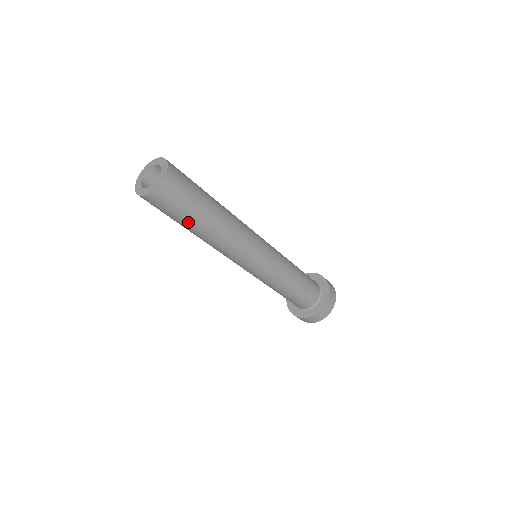
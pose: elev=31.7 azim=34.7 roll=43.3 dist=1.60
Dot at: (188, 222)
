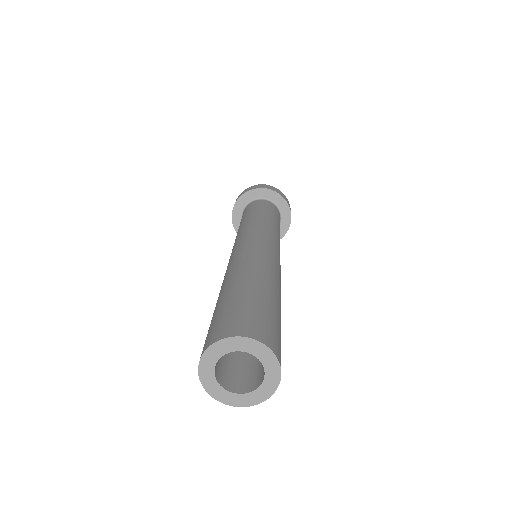
Dot at: occluded
